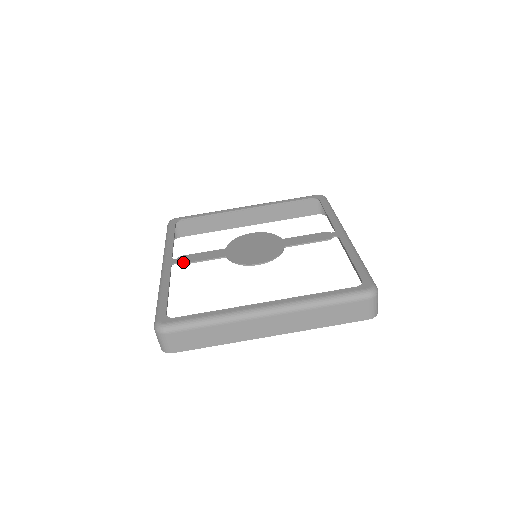
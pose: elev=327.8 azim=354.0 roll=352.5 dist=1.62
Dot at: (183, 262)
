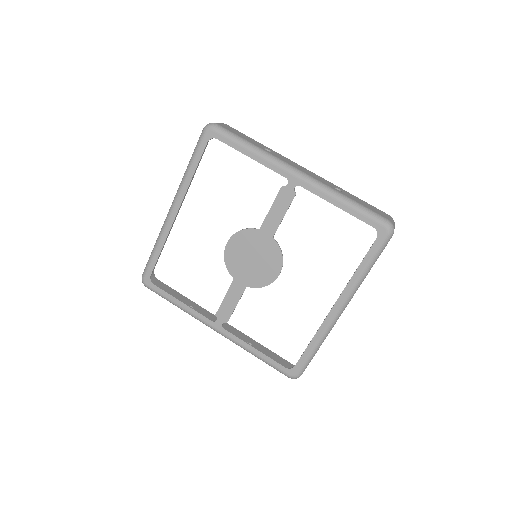
Dot at: (227, 319)
